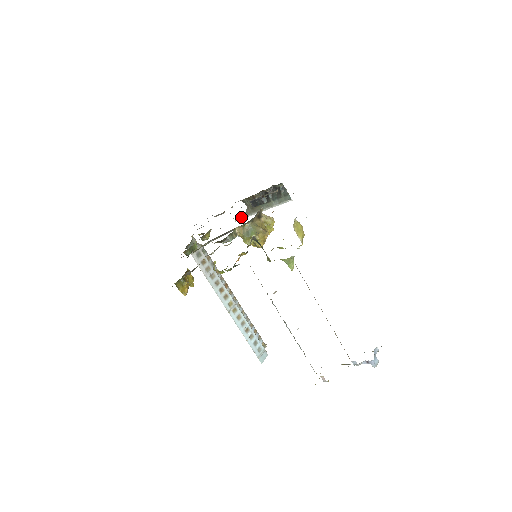
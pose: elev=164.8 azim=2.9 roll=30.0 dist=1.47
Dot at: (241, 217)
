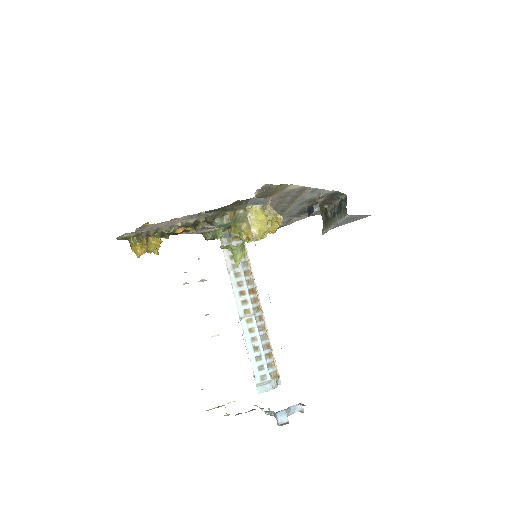
Dot at: occluded
